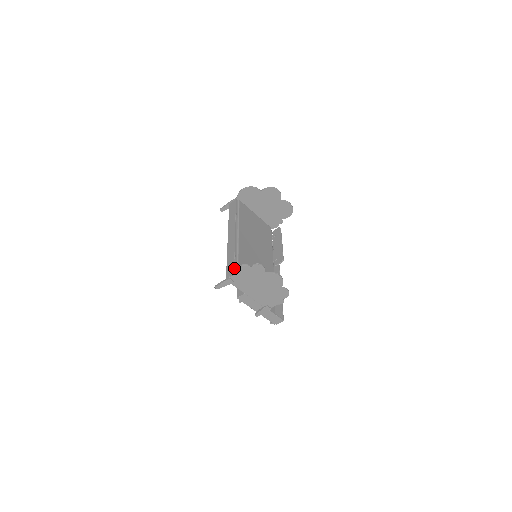
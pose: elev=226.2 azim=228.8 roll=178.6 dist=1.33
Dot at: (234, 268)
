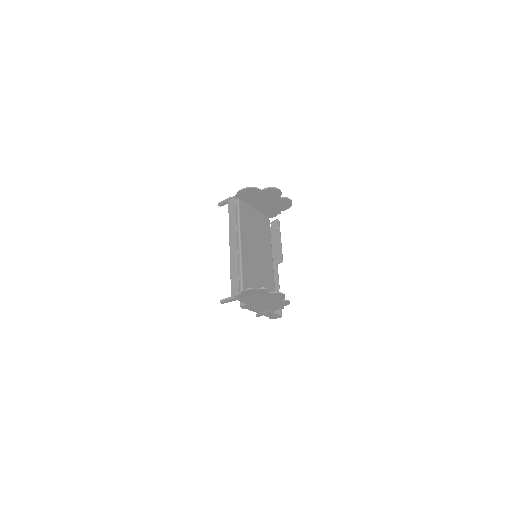
Dot at: (239, 287)
